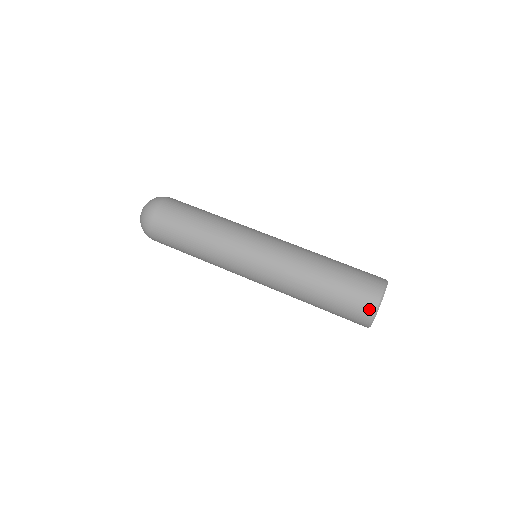
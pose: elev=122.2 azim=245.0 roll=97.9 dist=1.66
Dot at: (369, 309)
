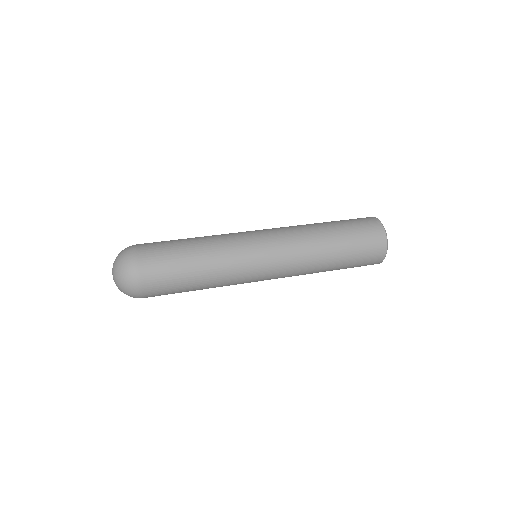
Dot at: (380, 235)
